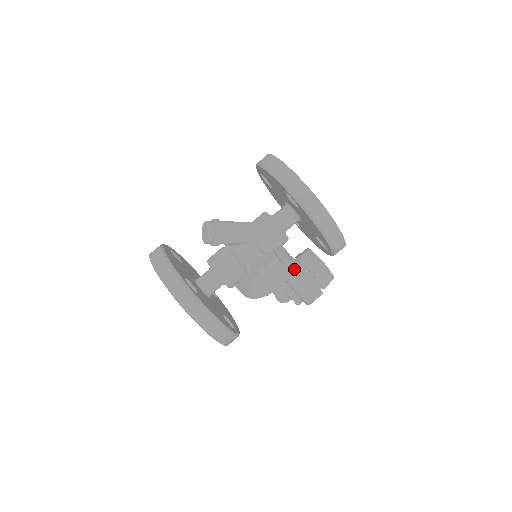
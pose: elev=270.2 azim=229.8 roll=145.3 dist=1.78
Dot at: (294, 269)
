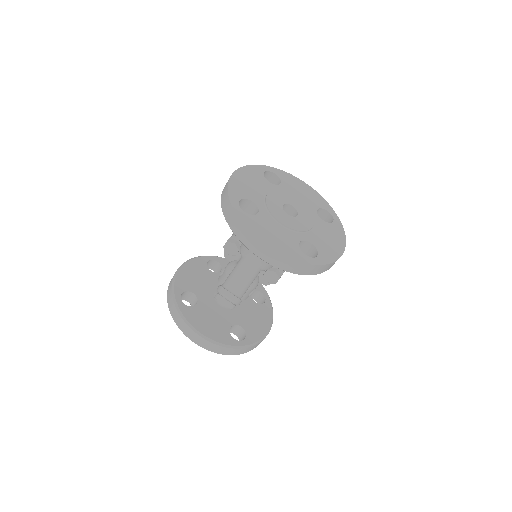
Dot at: occluded
